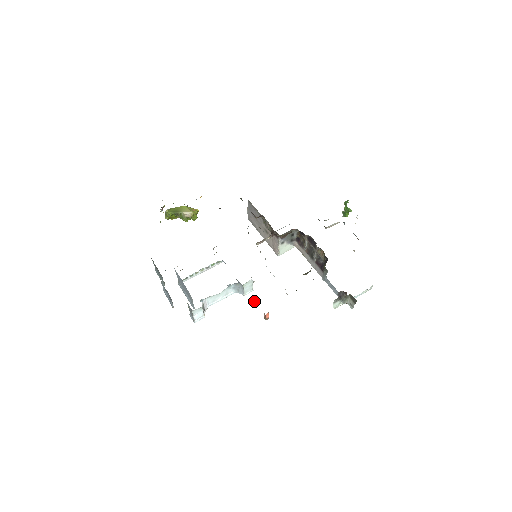
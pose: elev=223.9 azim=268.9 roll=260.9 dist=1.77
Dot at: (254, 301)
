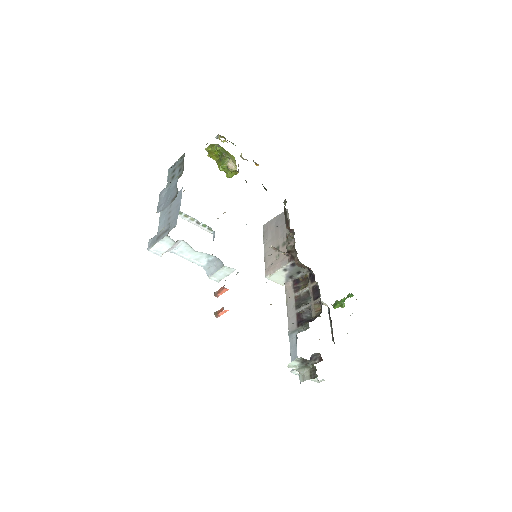
Dot at: (220, 289)
